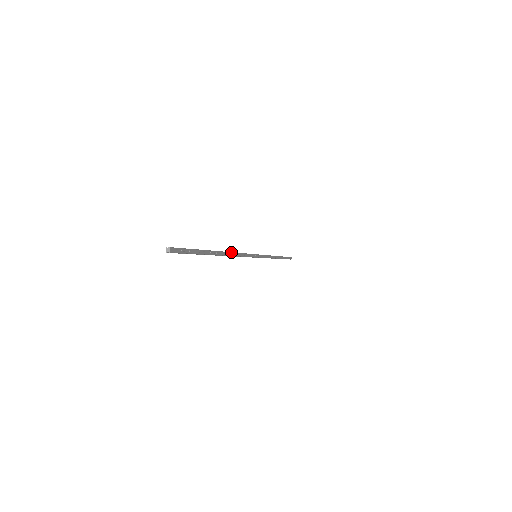
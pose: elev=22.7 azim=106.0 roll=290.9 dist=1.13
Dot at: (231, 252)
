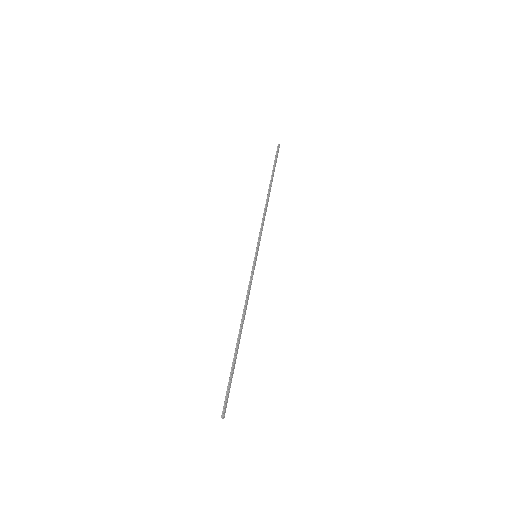
Dot at: (244, 316)
